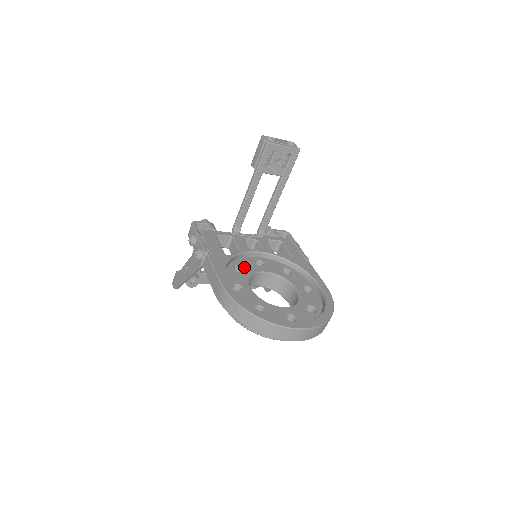
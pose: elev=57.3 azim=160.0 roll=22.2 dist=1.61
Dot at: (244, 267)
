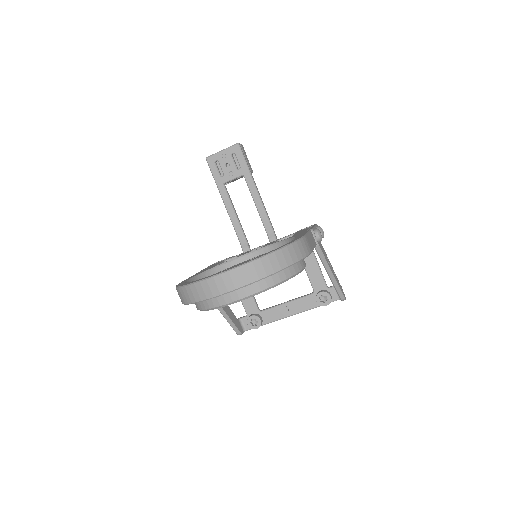
Dot at: occluded
